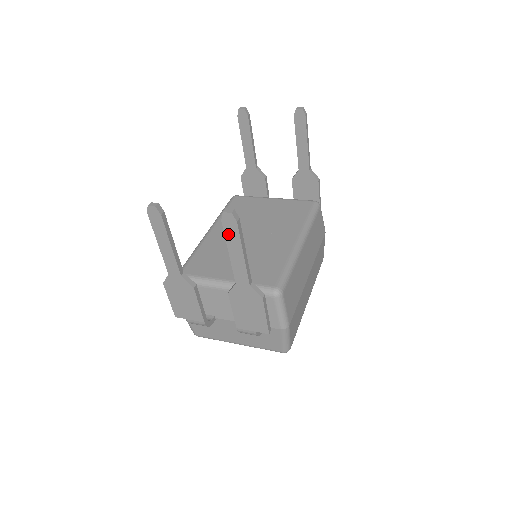
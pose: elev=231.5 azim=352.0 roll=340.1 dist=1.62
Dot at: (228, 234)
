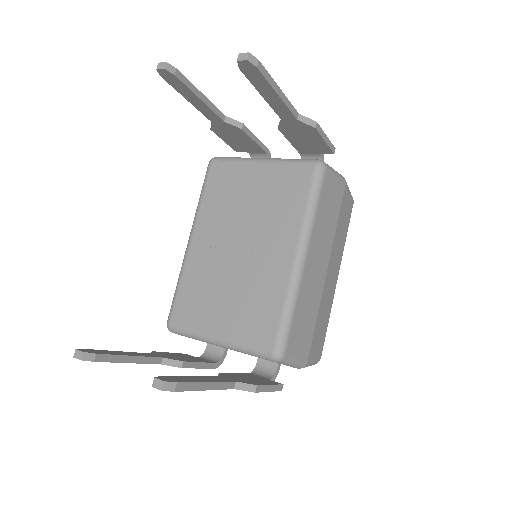
Dot at: occluded
